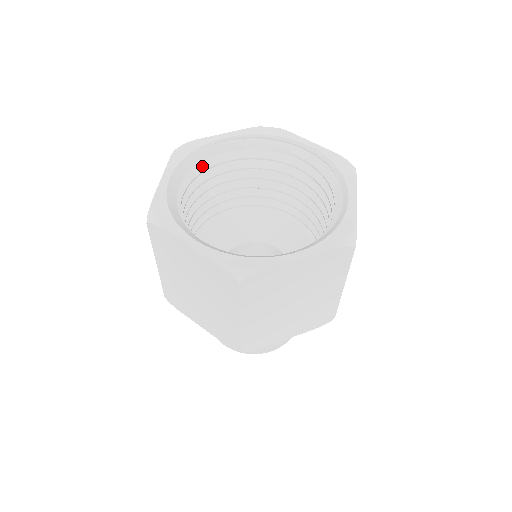
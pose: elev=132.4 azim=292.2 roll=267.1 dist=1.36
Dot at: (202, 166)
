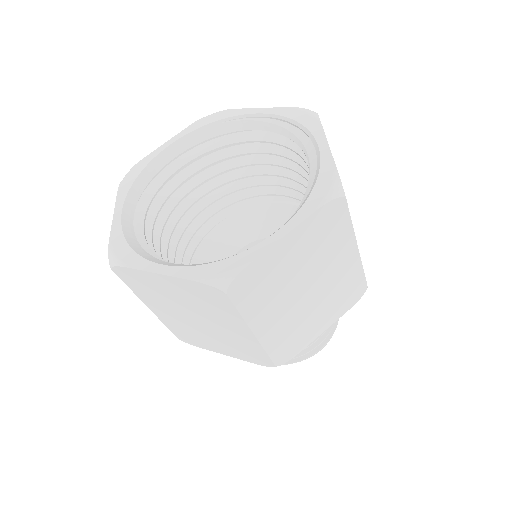
Dot at: (227, 139)
